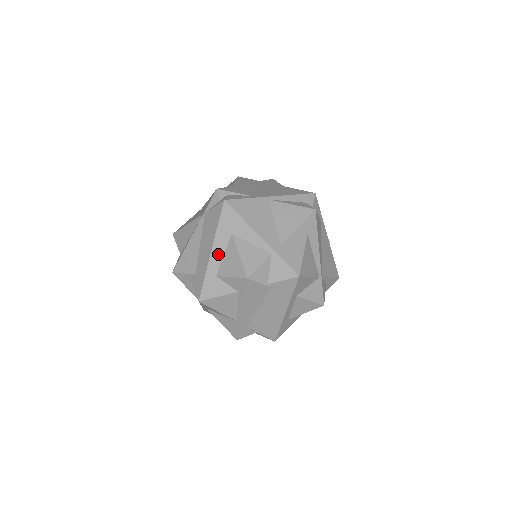
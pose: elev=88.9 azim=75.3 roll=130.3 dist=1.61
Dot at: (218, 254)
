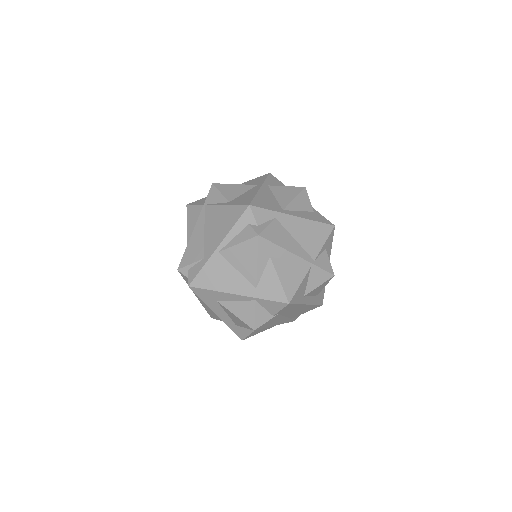
Dot at: (223, 315)
